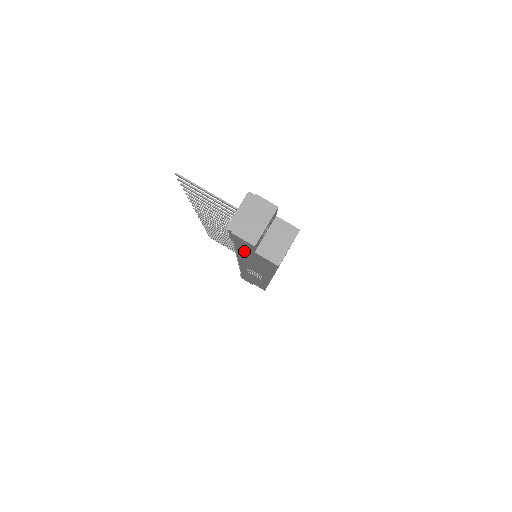
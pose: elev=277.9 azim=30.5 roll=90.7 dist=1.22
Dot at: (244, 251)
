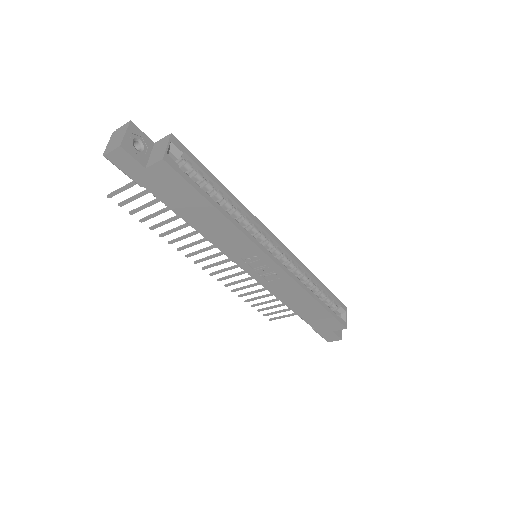
Dot at: (162, 193)
